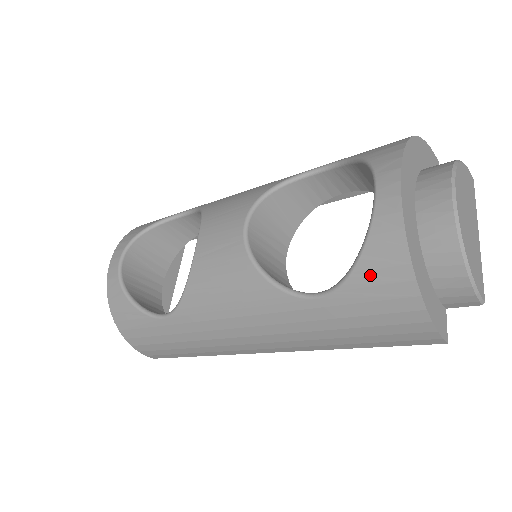
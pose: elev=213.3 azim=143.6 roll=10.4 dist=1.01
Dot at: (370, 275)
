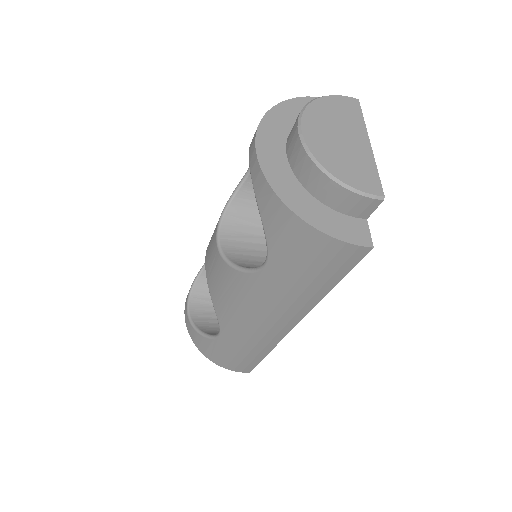
Dot at: (273, 228)
